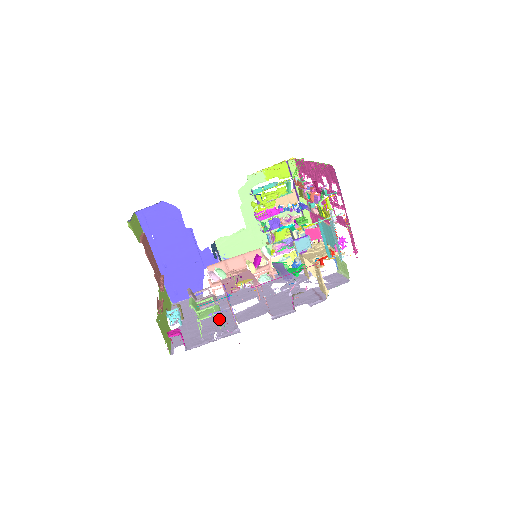
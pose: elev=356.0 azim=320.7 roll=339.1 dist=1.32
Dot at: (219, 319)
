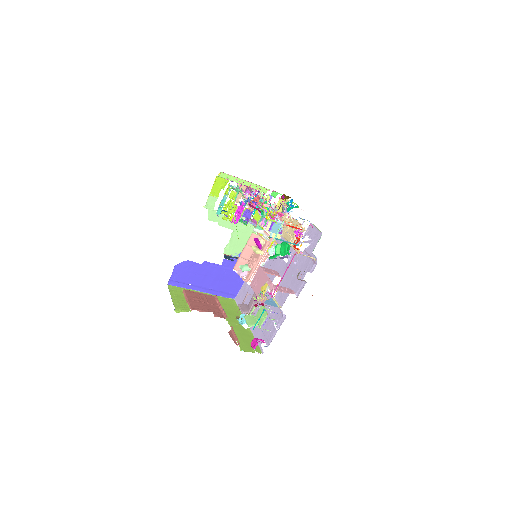
Dot at: (269, 310)
